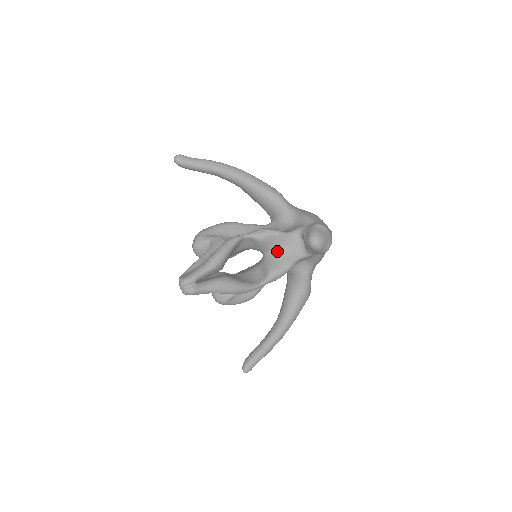
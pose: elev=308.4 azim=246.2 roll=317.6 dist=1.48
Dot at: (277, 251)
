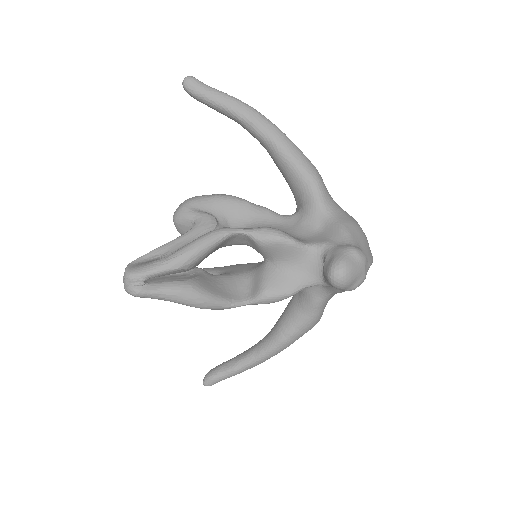
Dot at: (282, 265)
